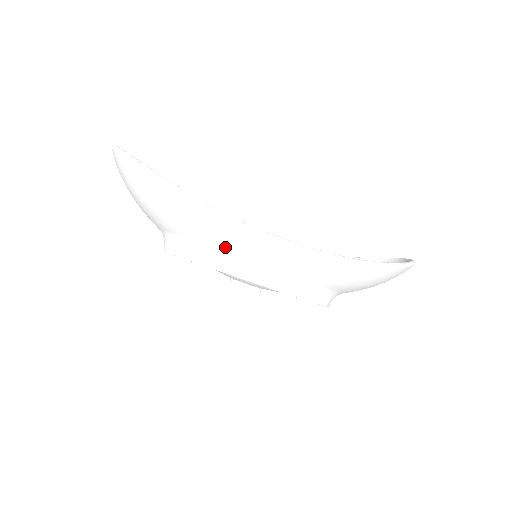
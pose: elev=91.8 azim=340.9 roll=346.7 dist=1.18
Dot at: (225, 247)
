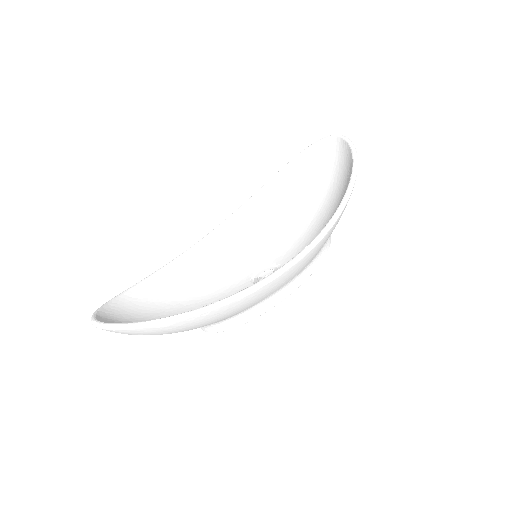
Dot at: (269, 295)
